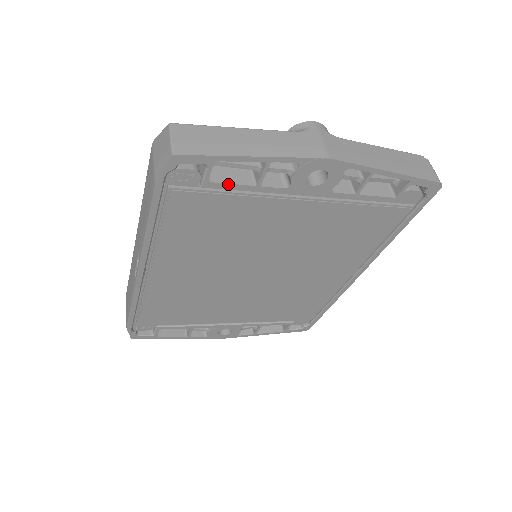
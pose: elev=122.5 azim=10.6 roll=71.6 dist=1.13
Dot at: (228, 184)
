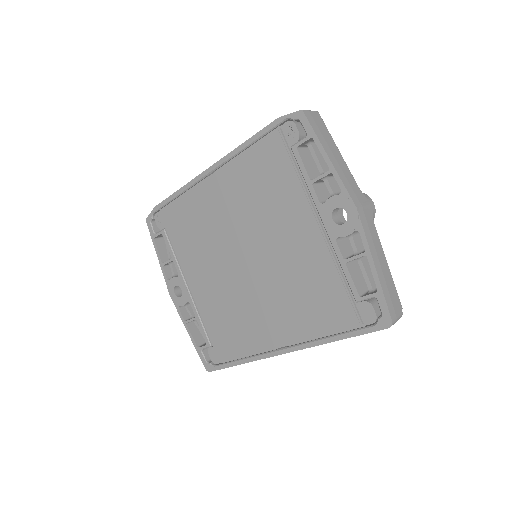
Dot at: (302, 161)
